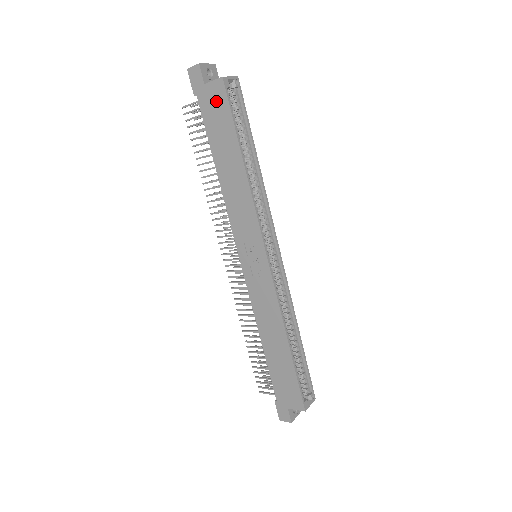
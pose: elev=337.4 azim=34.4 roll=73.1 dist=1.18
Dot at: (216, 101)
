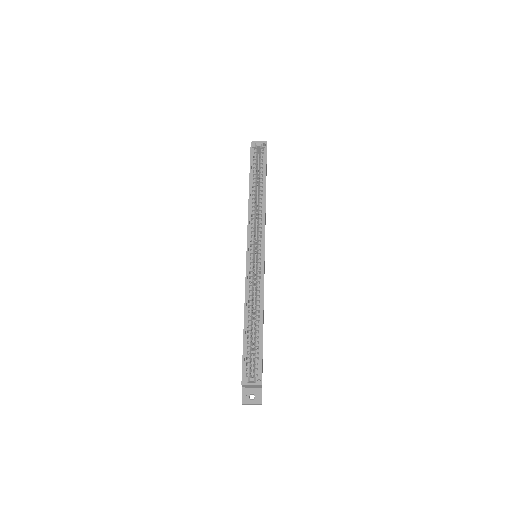
Dot at: occluded
